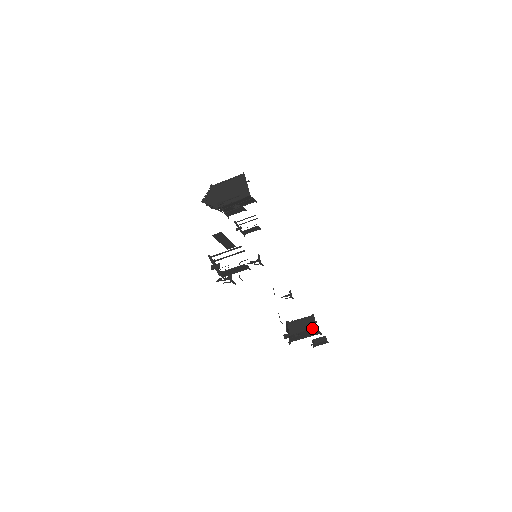
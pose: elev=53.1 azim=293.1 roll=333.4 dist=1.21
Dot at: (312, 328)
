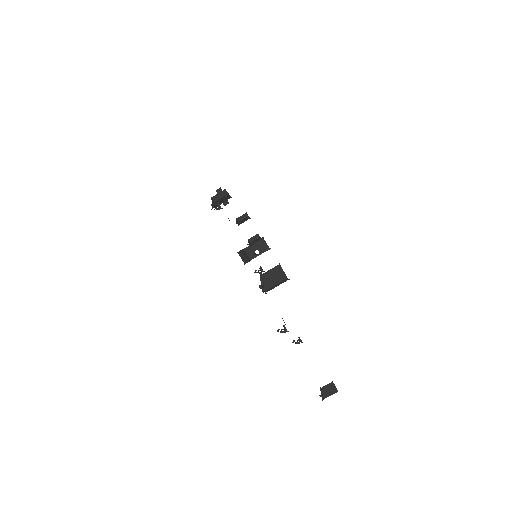
Dot at: (276, 266)
